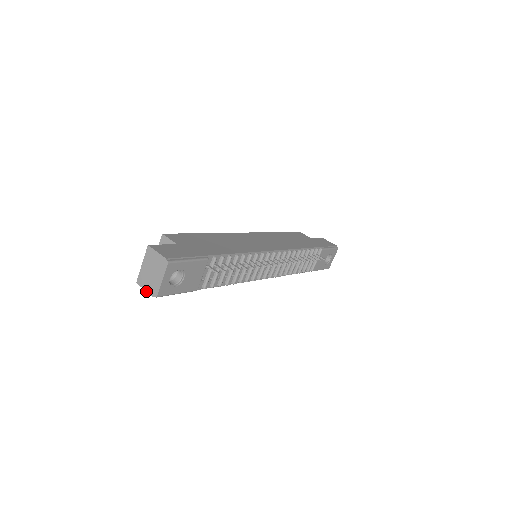
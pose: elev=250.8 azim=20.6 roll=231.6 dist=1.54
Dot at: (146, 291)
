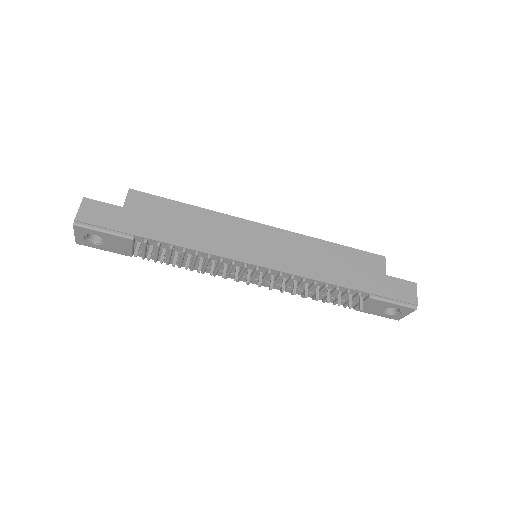
Dot at: occluded
